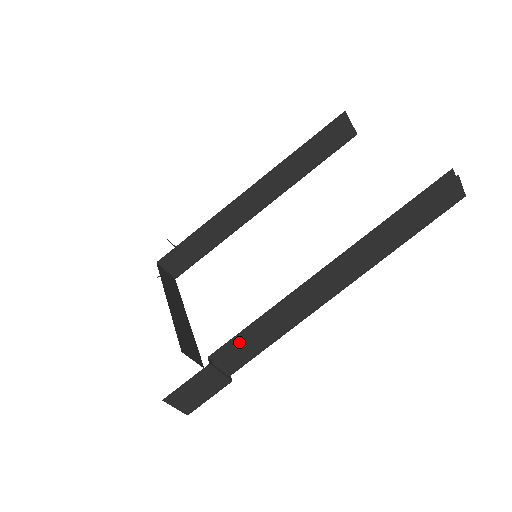
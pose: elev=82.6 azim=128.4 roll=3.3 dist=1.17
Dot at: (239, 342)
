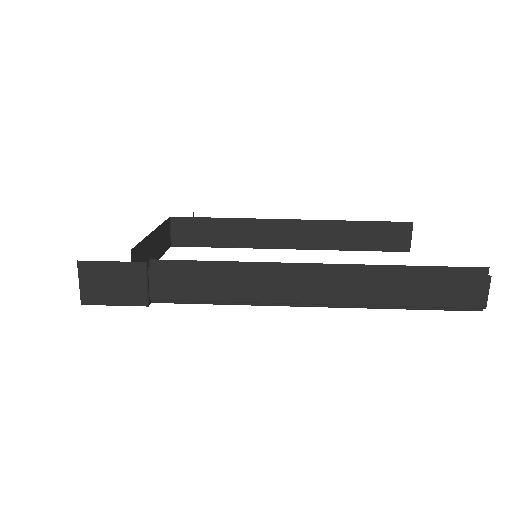
Dot at: (187, 271)
